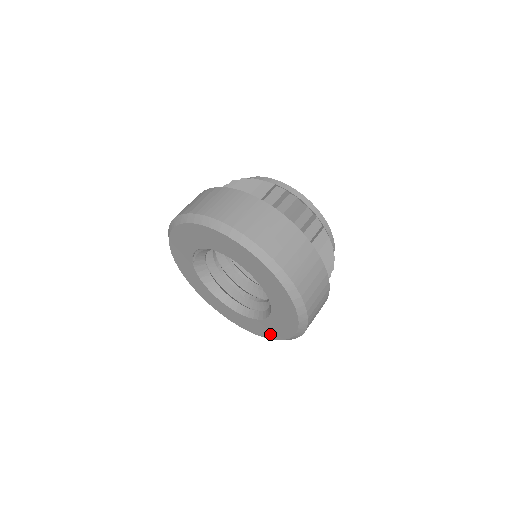
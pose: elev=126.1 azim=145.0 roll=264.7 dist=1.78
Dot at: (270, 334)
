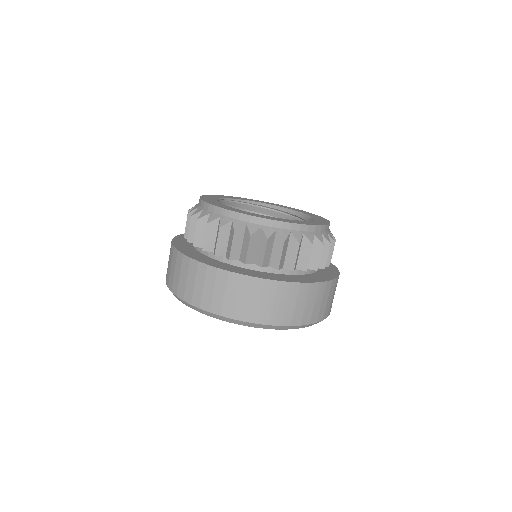
Dot at: occluded
